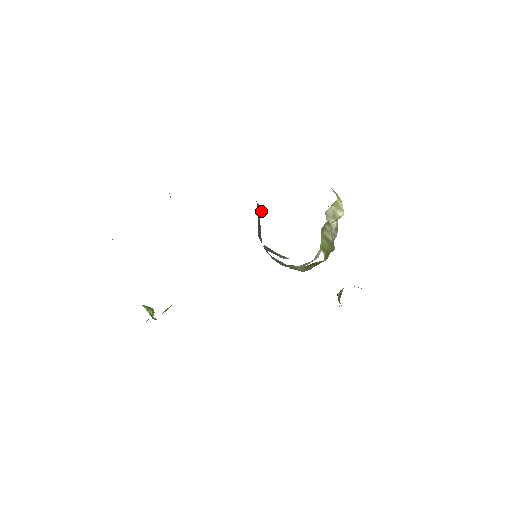
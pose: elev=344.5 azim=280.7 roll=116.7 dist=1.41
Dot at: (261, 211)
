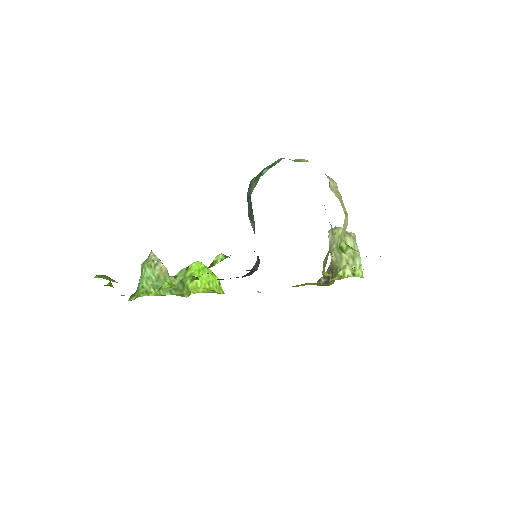
Dot at: (253, 225)
